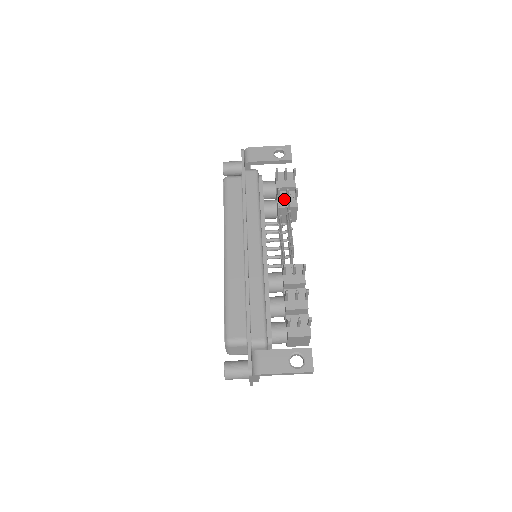
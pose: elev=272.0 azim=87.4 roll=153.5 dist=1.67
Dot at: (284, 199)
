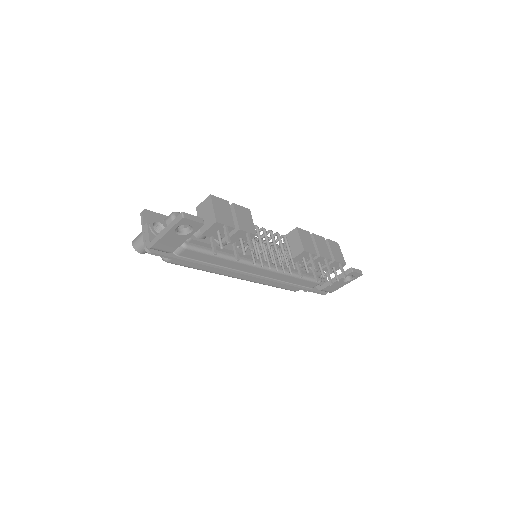
Dot at: (238, 240)
